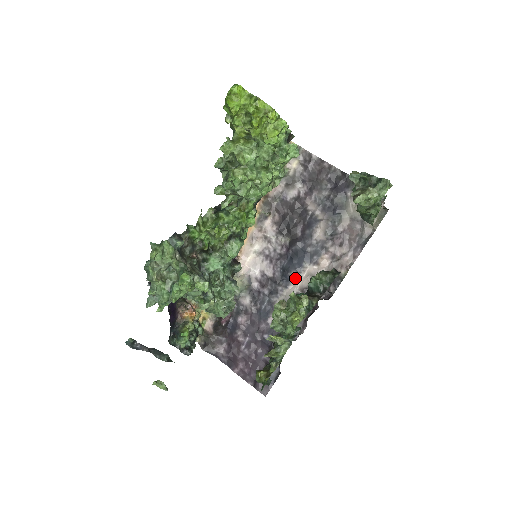
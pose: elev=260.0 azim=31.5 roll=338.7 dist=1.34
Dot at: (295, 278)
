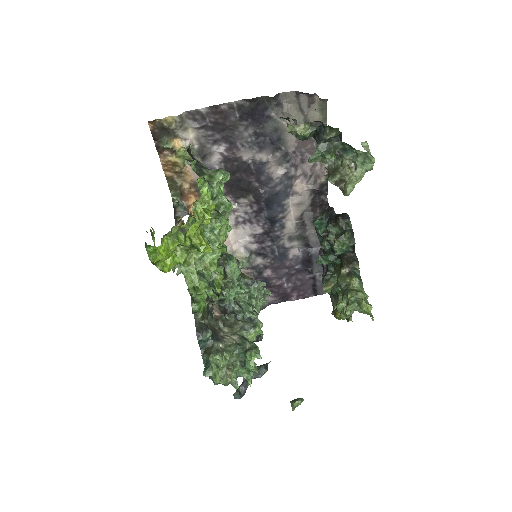
Dot at: (285, 217)
